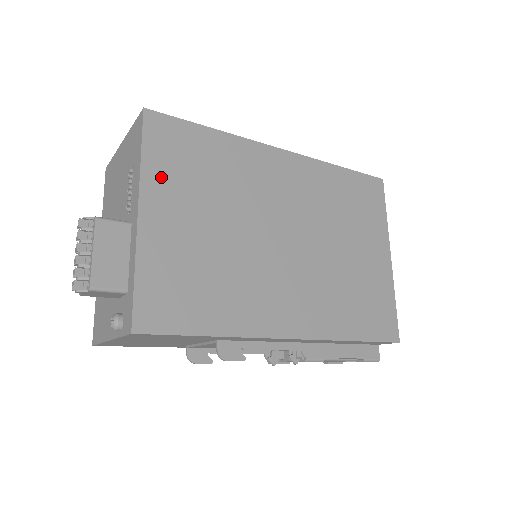
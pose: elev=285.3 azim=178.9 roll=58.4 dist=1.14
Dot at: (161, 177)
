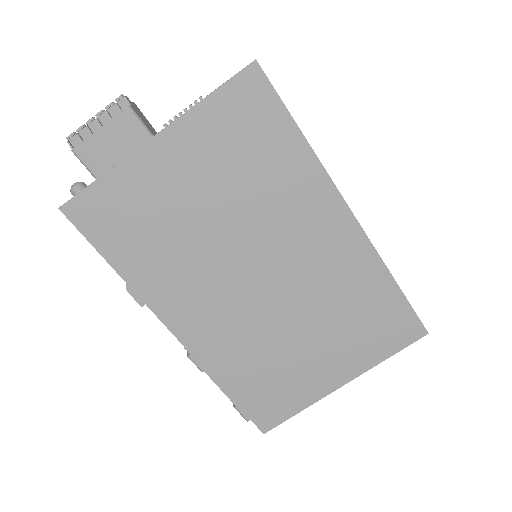
Dot at: (204, 129)
